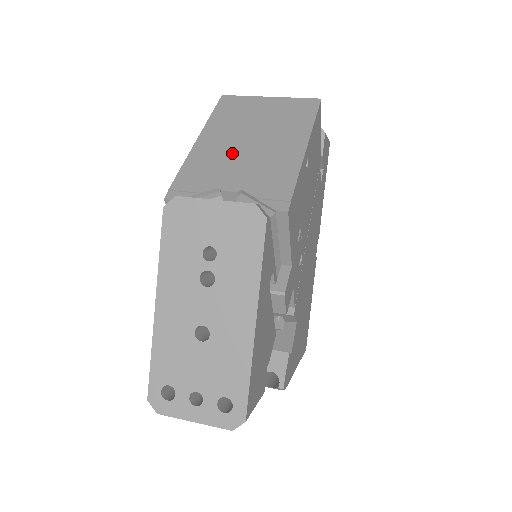
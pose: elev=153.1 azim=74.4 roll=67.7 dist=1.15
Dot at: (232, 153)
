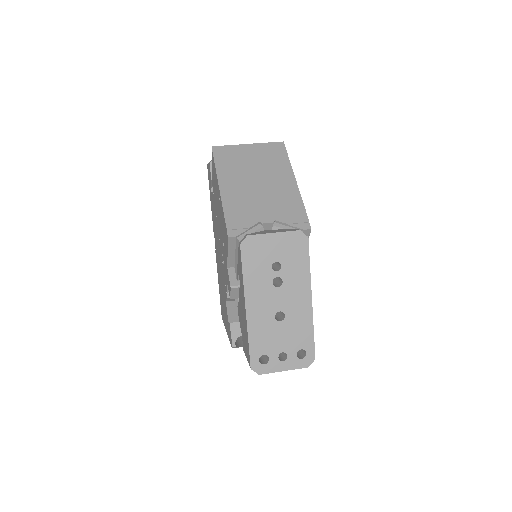
Dot at: (251, 194)
